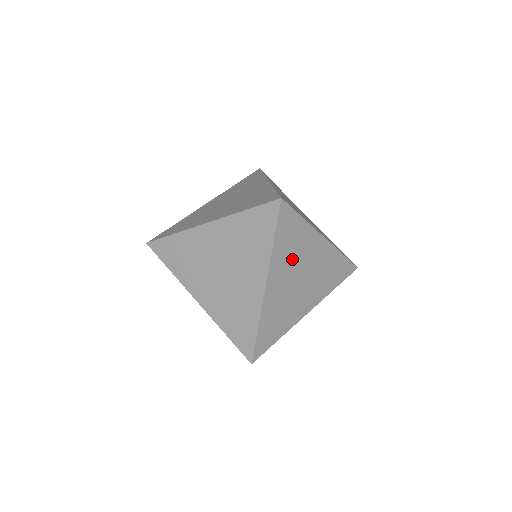
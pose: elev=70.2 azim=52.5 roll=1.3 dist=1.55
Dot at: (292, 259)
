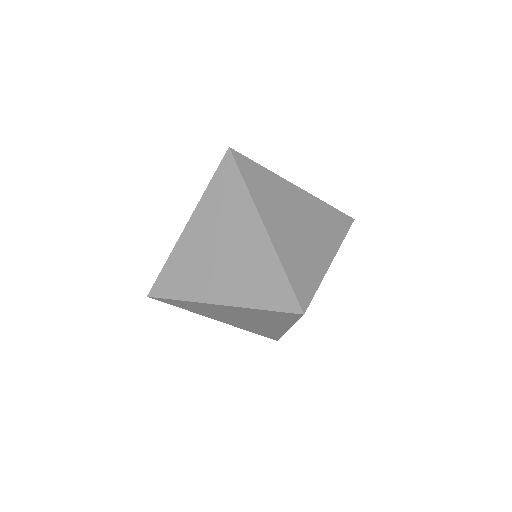
Dot at: (276, 203)
